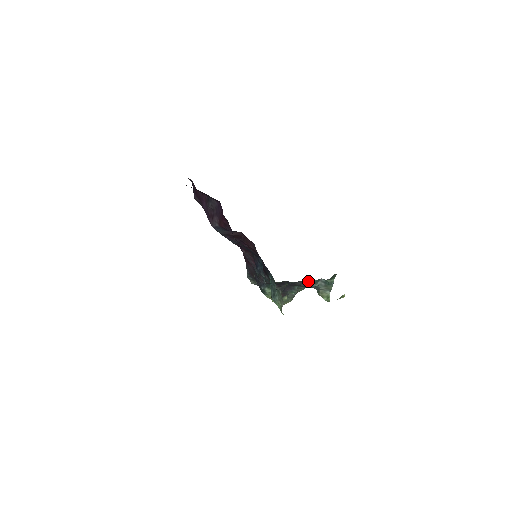
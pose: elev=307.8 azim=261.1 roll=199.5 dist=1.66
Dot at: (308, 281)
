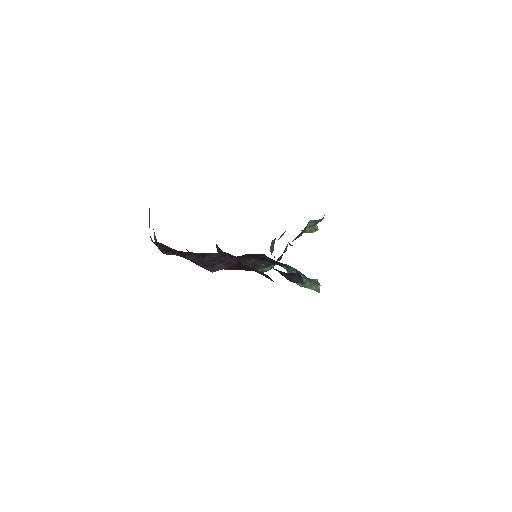
Dot at: (300, 233)
